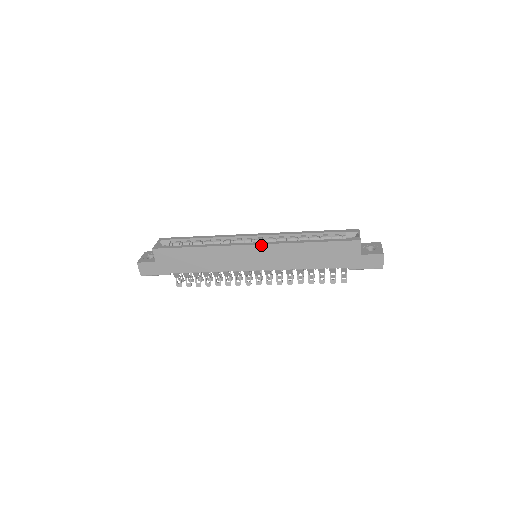
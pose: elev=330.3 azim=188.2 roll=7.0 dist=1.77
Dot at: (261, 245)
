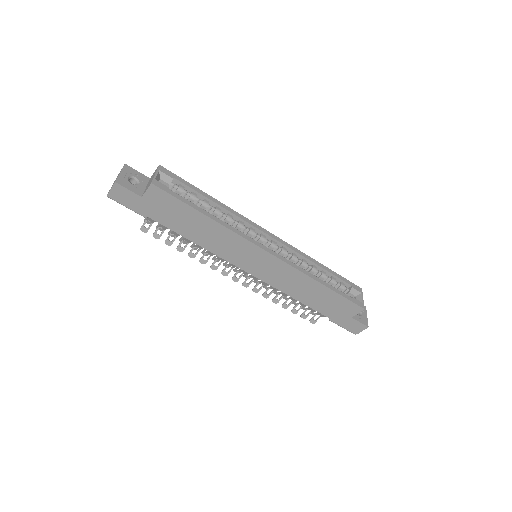
Dot at: (278, 259)
